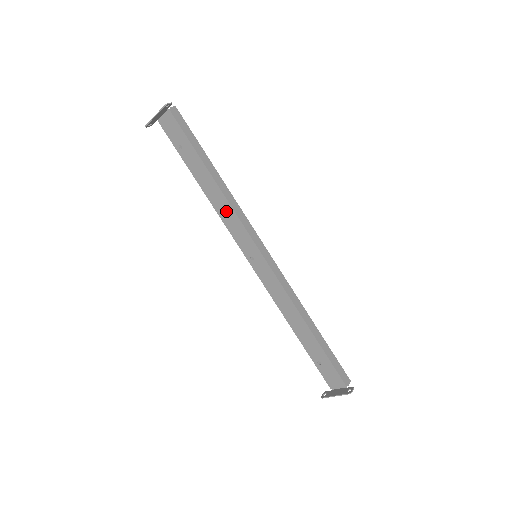
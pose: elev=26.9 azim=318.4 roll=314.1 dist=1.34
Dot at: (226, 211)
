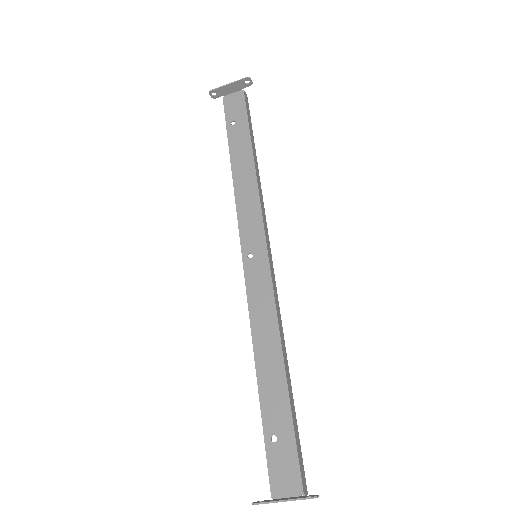
Dot at: (248, 194)
